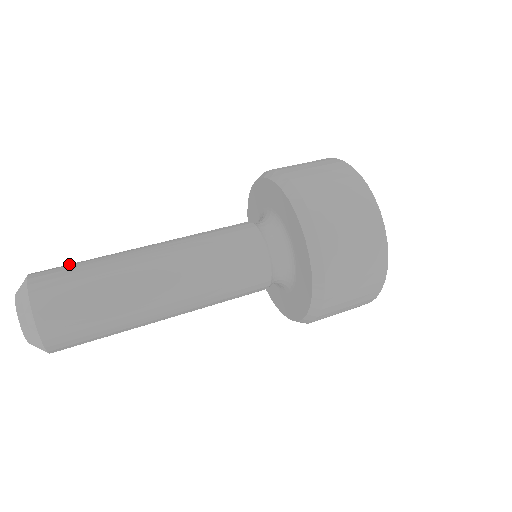
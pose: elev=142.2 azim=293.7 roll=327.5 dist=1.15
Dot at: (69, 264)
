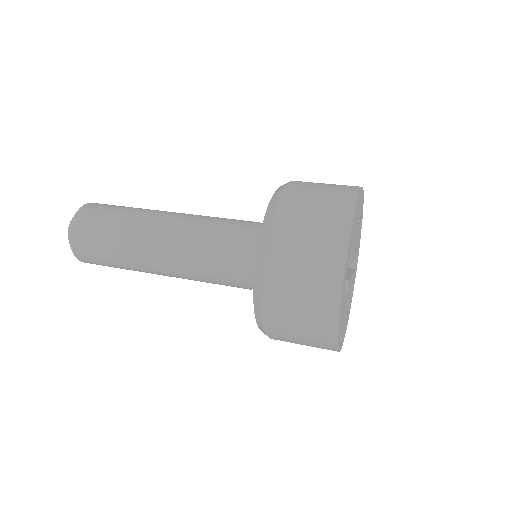
Dot at: (108, 208)
